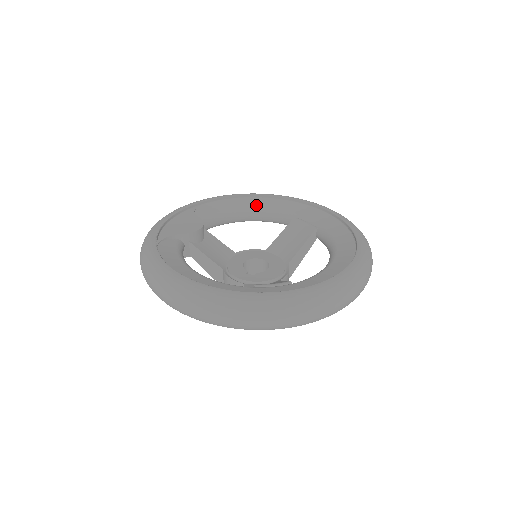
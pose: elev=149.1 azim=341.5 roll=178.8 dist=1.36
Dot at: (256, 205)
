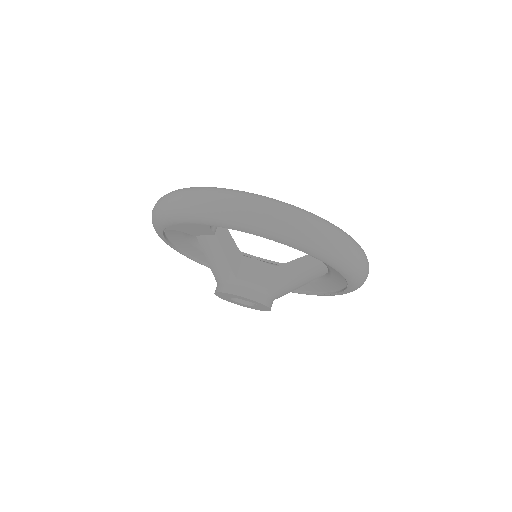
Dot at: occluded
